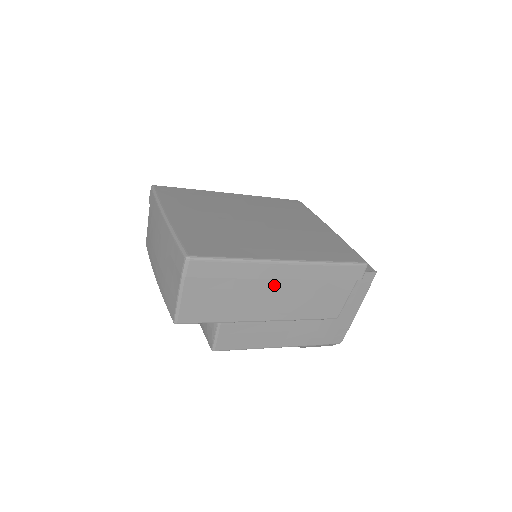
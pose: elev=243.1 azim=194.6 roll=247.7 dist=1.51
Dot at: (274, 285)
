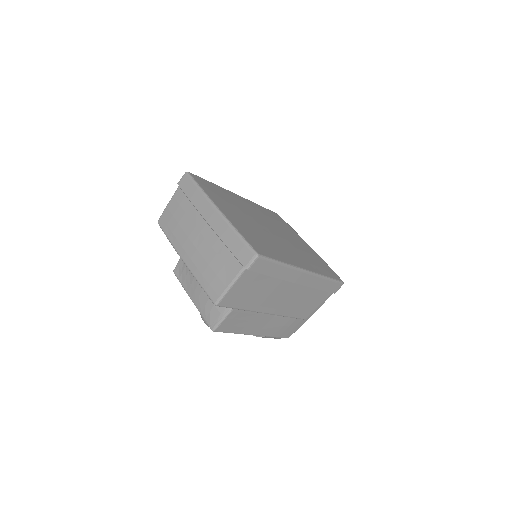
Dot at: (289, 287)
